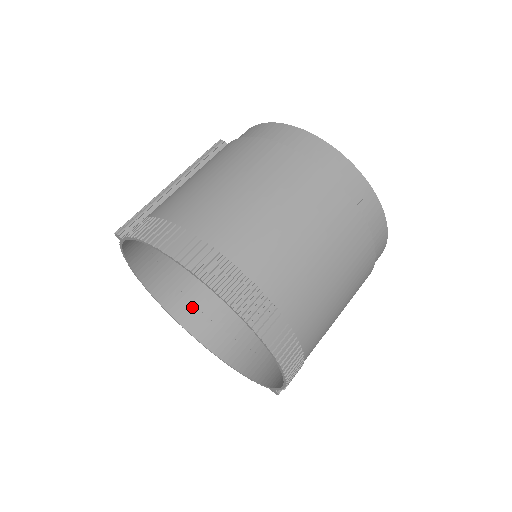
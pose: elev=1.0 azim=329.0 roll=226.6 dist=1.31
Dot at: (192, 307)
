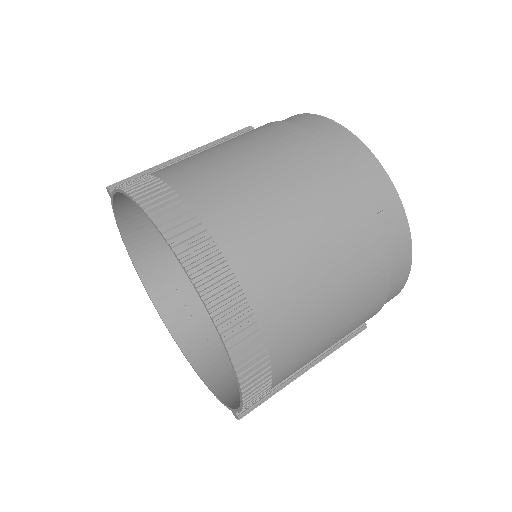
Dot at: (180, 304)
